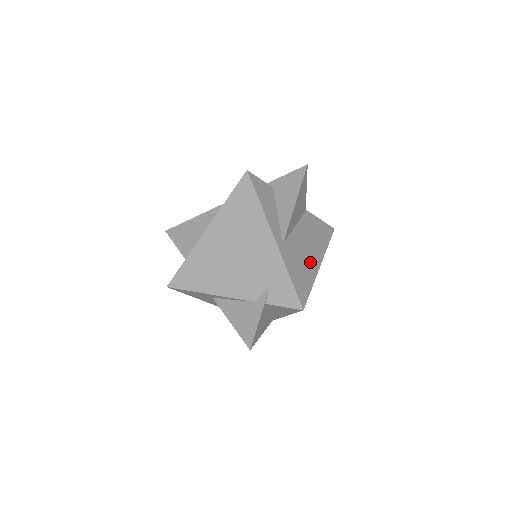
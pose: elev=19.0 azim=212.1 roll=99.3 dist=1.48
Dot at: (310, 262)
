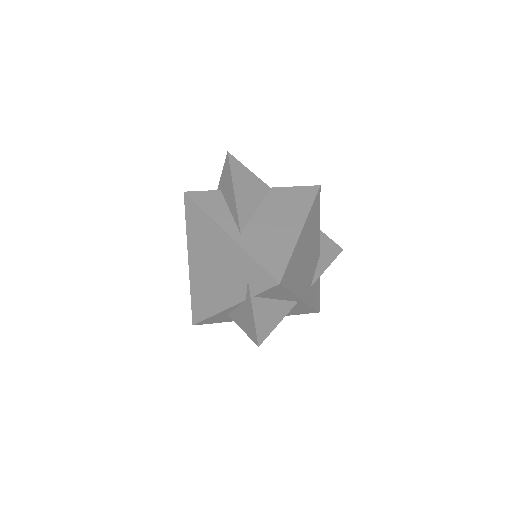
Dot at: (284, 234)
